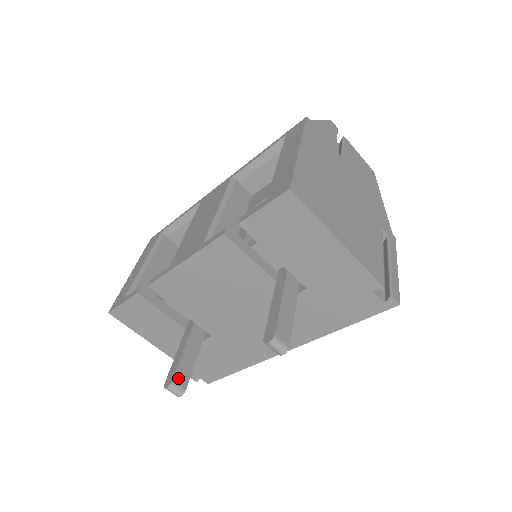
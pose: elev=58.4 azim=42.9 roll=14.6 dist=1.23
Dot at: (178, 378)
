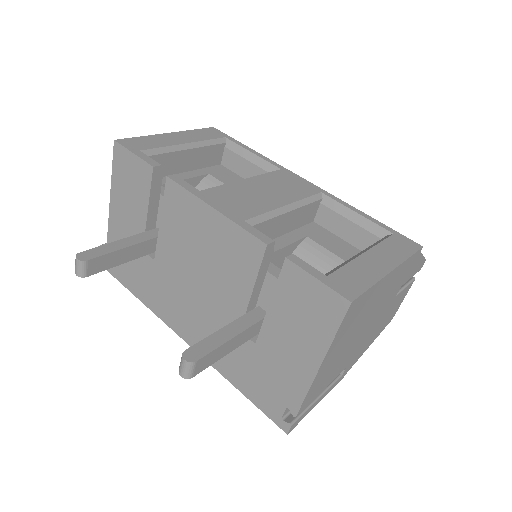
Dot at: (94, 263)
